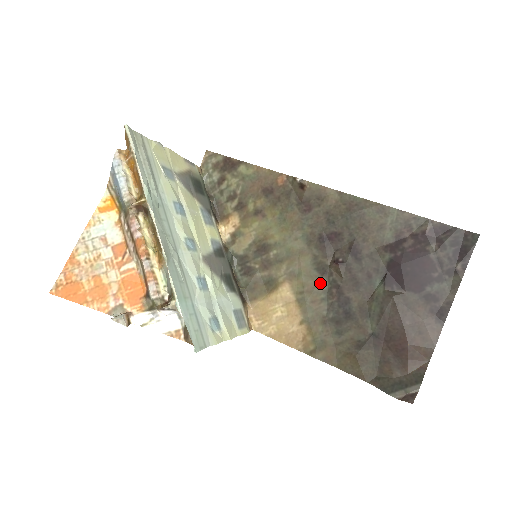
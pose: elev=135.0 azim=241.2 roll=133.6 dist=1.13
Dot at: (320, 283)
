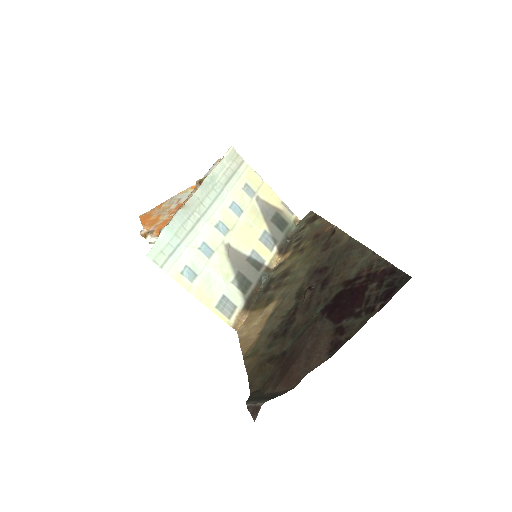
Dot at: (290, 304)
